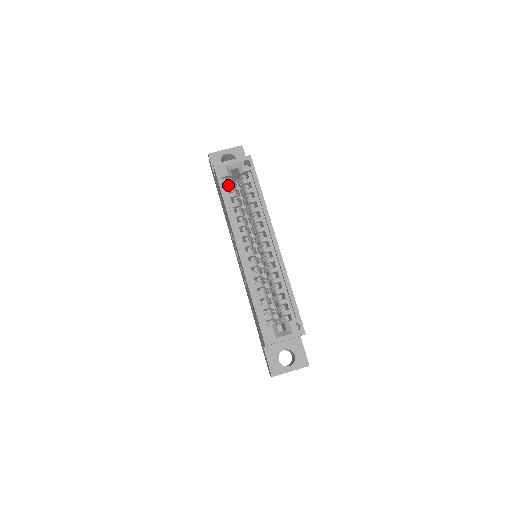
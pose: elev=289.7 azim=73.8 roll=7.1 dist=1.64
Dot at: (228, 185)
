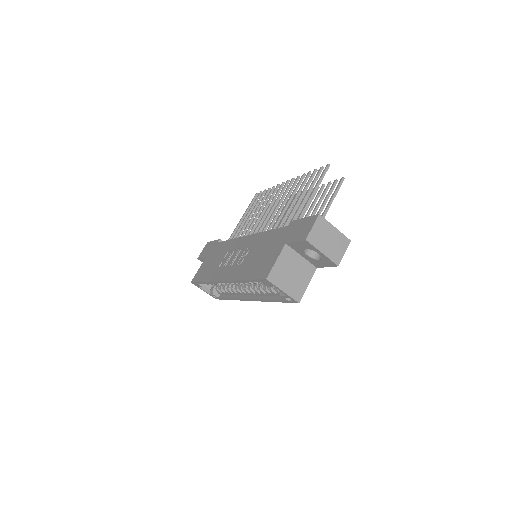
Dot at: occluded
